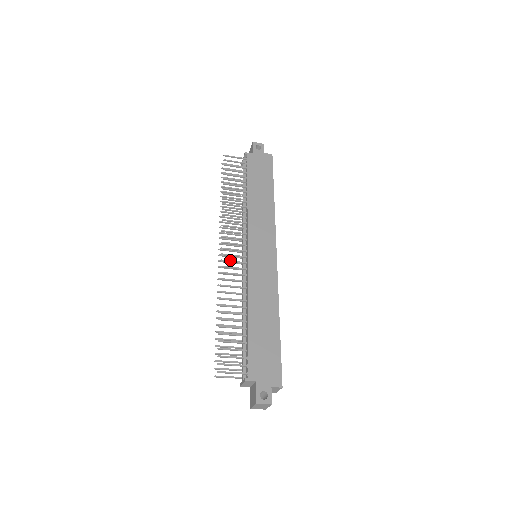
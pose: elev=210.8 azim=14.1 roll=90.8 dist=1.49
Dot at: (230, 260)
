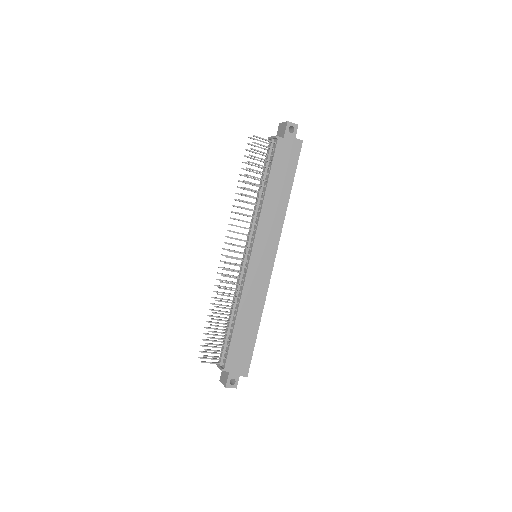
Dot at: (233, 264)
